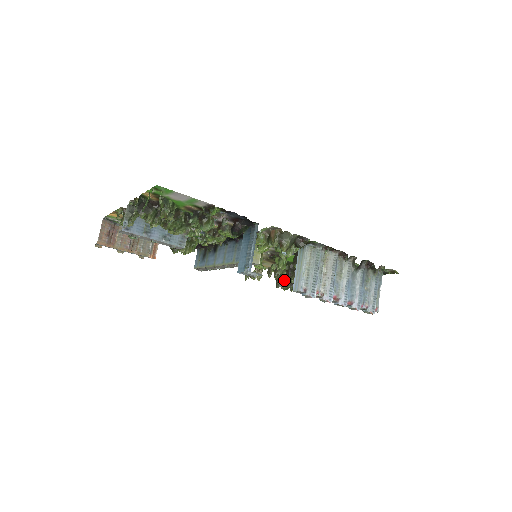
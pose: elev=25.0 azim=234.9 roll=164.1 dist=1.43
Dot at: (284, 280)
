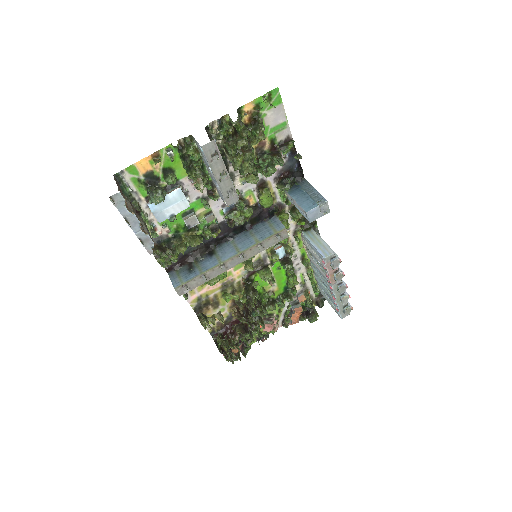
Dot at: (236, 331)
